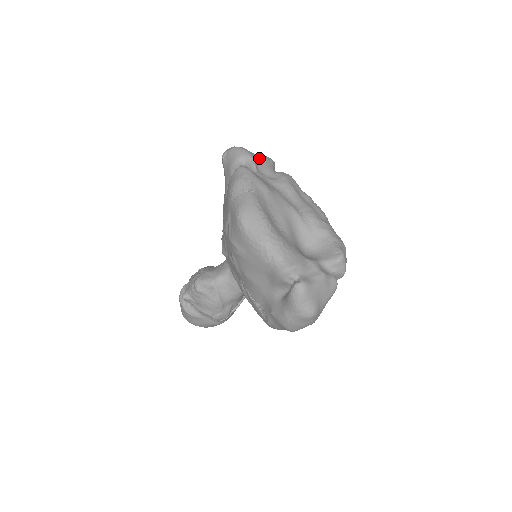
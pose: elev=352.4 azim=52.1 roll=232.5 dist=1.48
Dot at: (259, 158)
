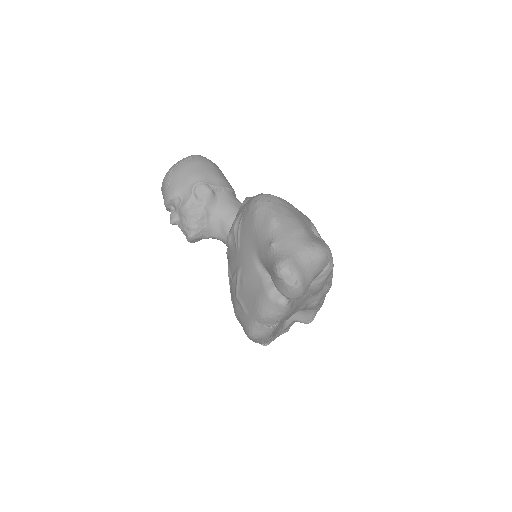
Dot at: occluded
